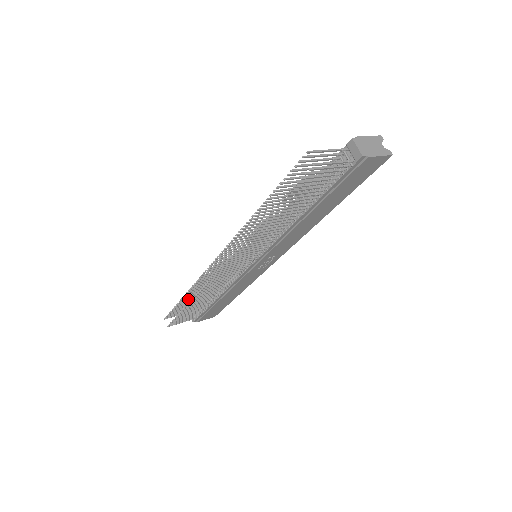
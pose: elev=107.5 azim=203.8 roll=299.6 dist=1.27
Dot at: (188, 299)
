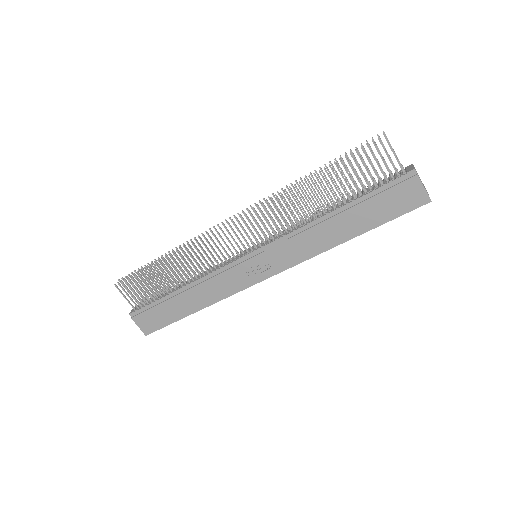
Dot at: occluded
